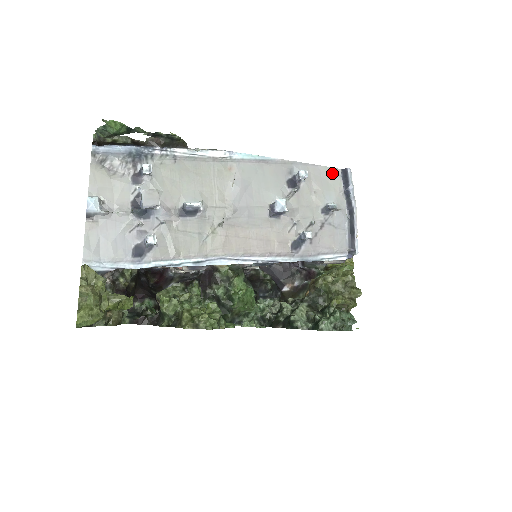
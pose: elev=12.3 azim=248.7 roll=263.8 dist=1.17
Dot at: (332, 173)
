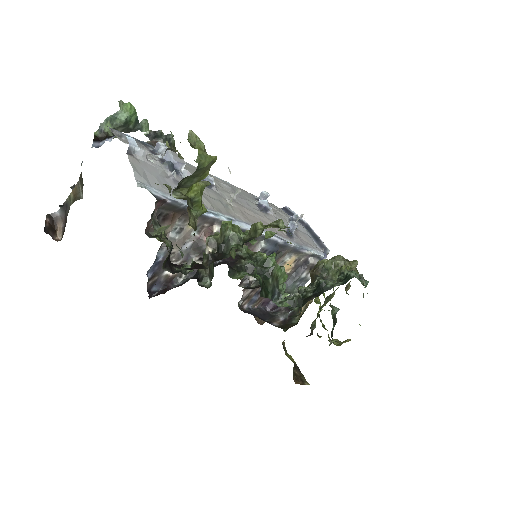
Dot at: (278, 208)
